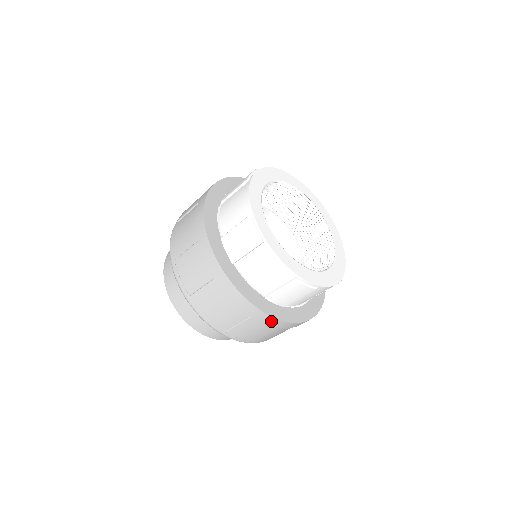
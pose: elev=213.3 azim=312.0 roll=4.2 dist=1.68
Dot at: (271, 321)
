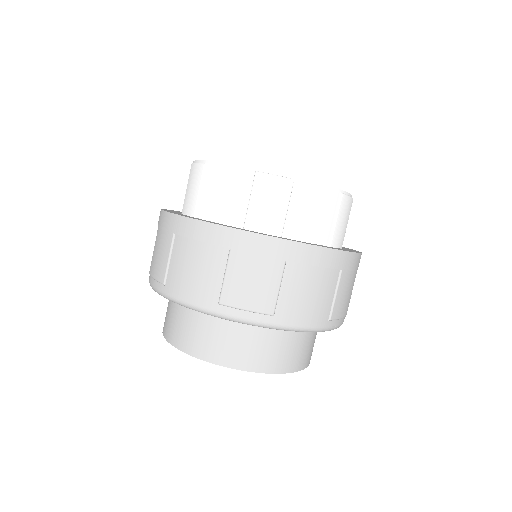
Dot at: (259, 244)
